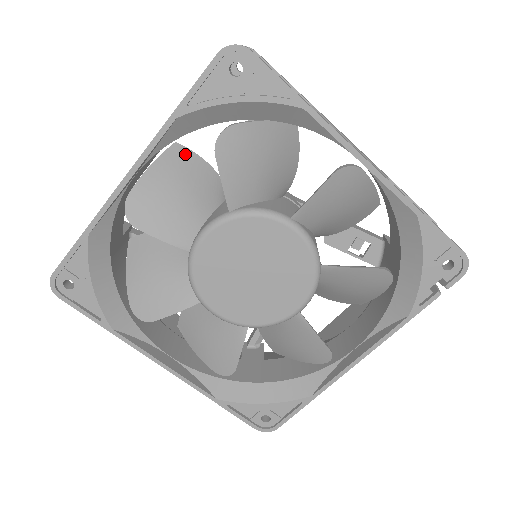
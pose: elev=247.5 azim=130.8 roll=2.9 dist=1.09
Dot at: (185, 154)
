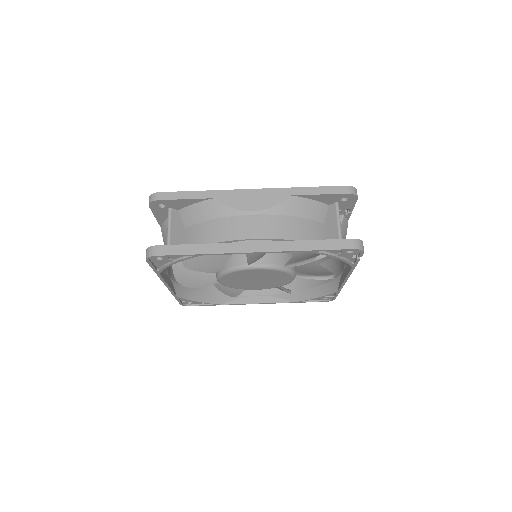
Dot at: occluded
